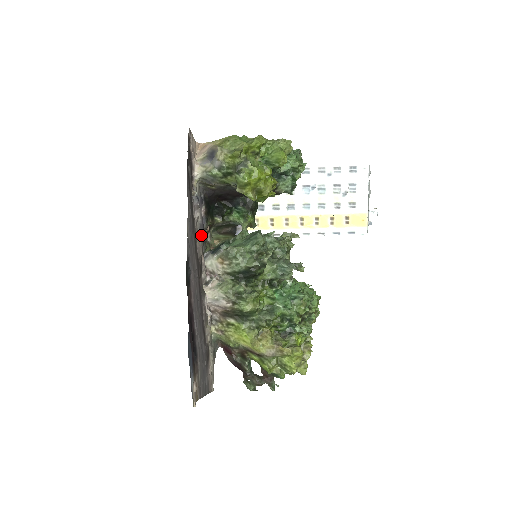
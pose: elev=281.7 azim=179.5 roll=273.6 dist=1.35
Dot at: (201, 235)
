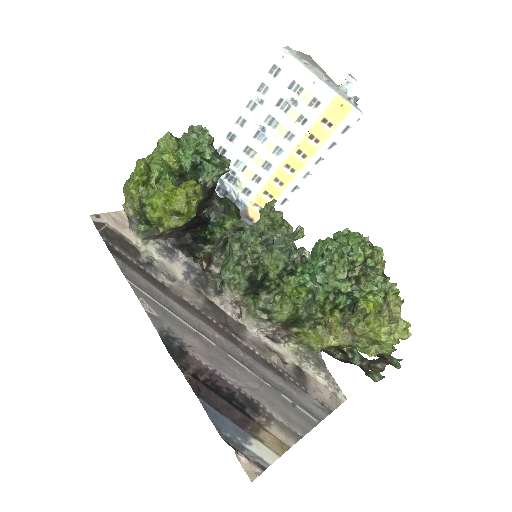
Dot at: (194, 281)
